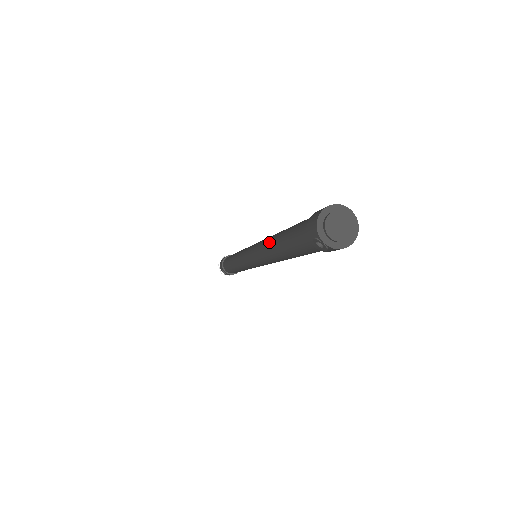
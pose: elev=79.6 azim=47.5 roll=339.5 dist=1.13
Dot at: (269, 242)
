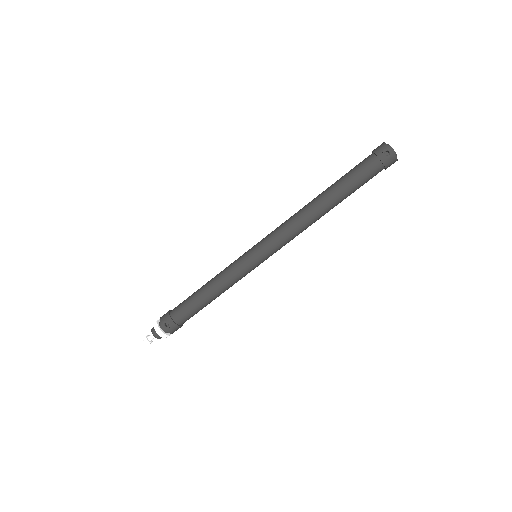
Dot at: (309, 203)
